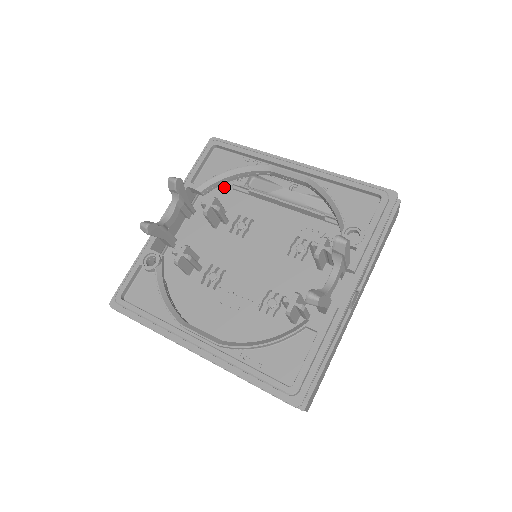
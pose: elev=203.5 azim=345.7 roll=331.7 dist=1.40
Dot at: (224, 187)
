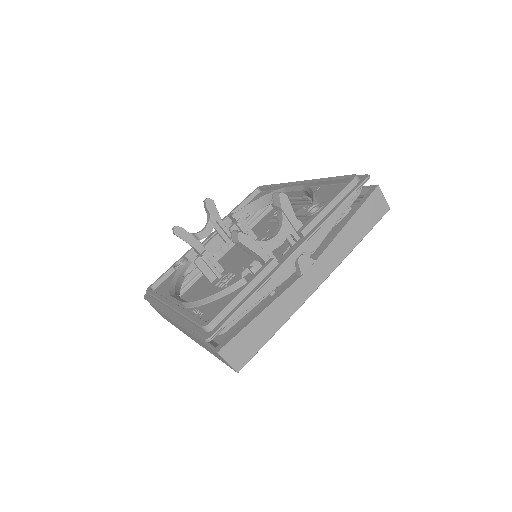
Dot at: (265, 223)
